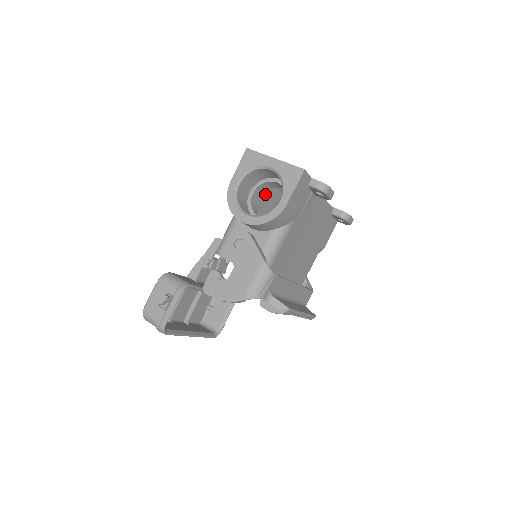
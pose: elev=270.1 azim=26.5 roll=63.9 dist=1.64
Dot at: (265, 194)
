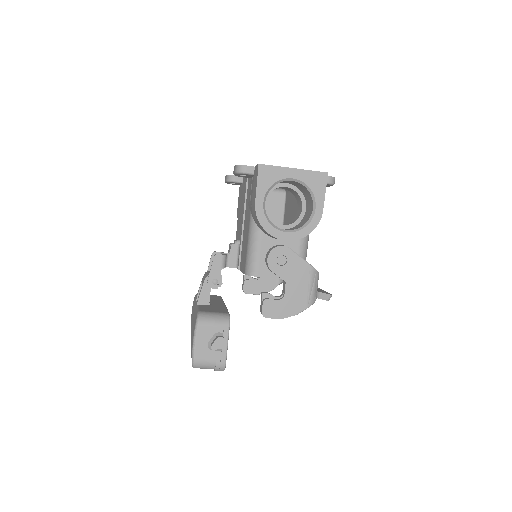
Dot at: occluded
